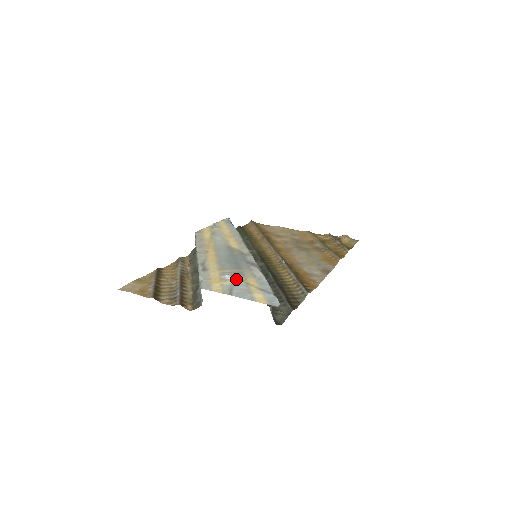
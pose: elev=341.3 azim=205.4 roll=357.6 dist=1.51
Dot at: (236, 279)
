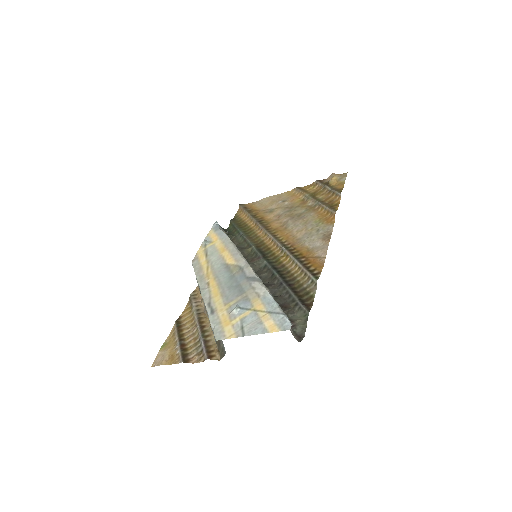
Dot at: (243, 310)
